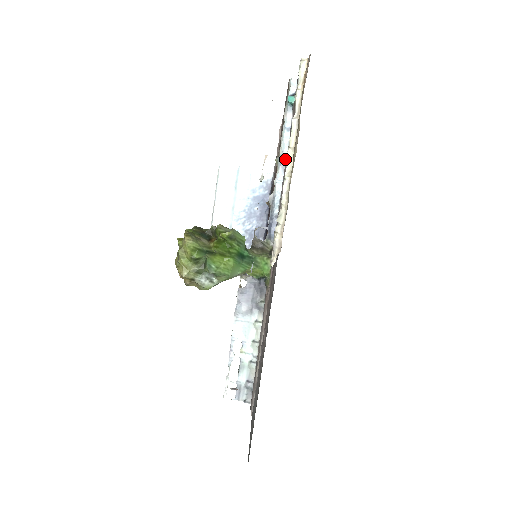
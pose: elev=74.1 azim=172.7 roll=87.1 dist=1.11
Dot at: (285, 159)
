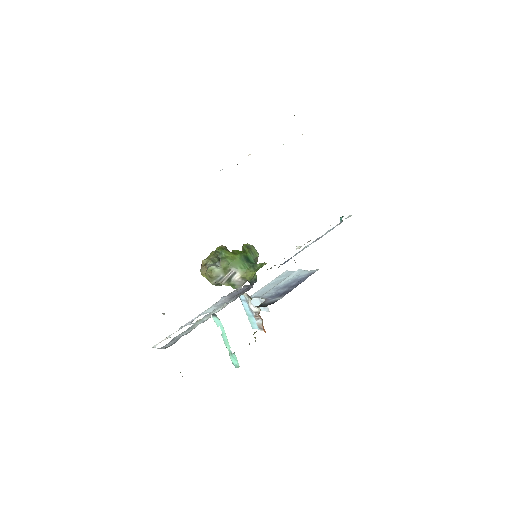
Dot at: occluded
